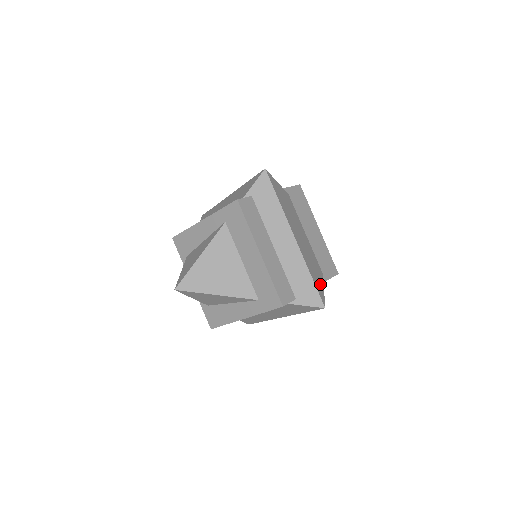
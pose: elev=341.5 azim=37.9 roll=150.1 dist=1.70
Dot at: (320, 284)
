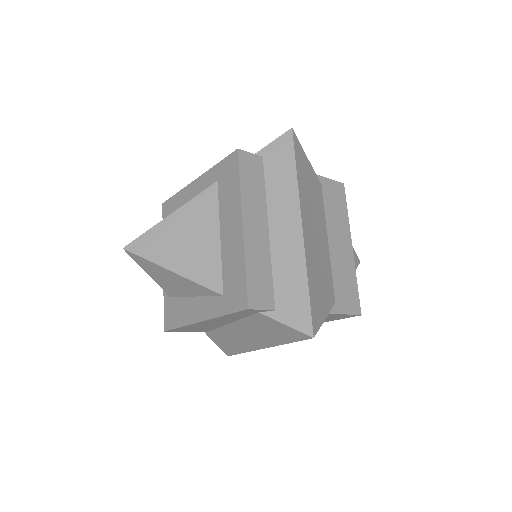
Dot at: (321, 307)
